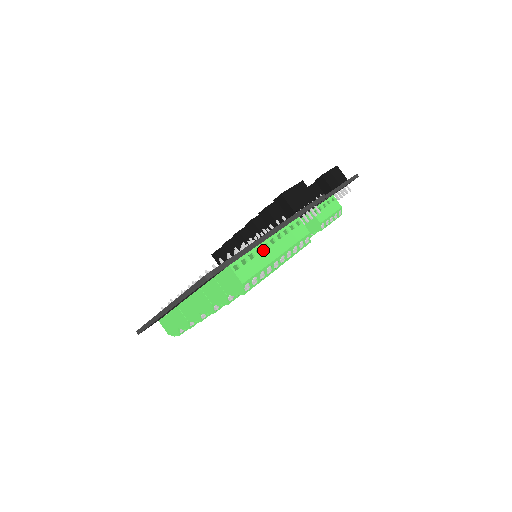
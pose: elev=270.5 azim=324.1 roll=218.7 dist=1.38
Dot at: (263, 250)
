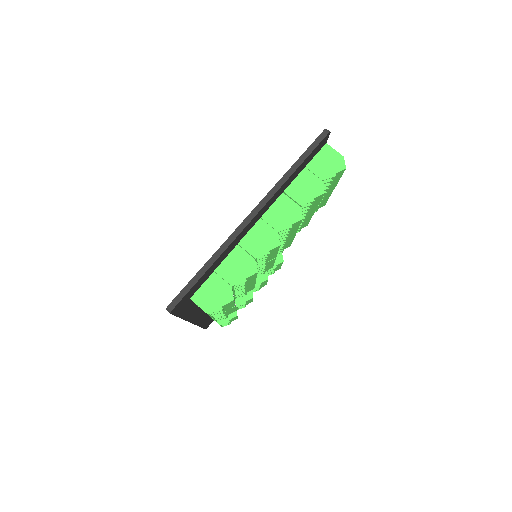
Dot at: occluded
